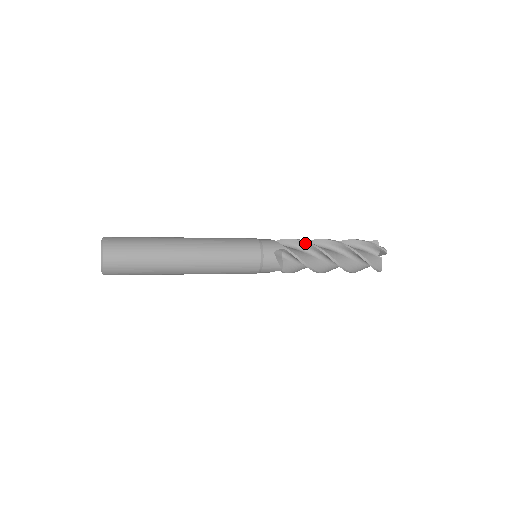
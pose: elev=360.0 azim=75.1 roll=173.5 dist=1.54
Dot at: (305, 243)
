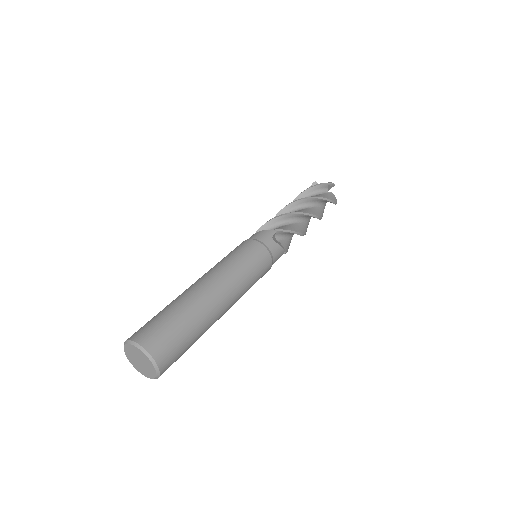
Dot at: occluded
